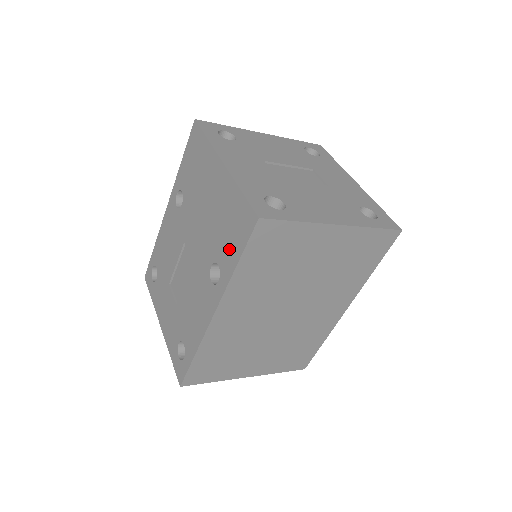
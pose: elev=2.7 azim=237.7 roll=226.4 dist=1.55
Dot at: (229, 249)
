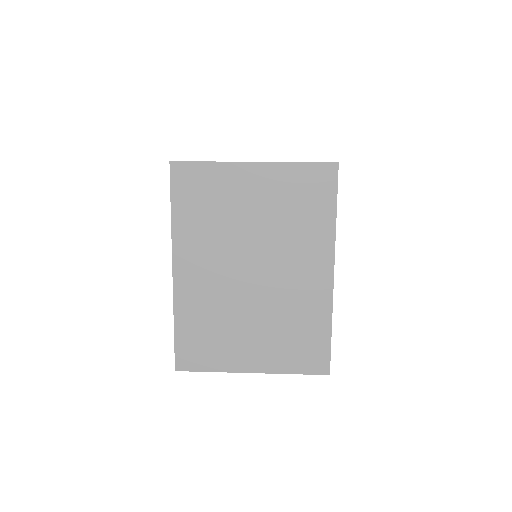
Dot at: occluded
